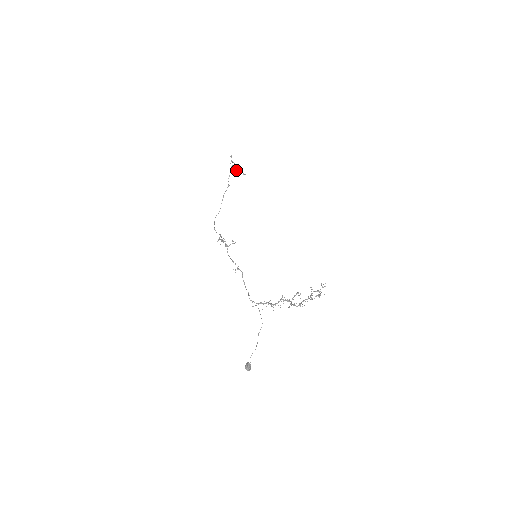
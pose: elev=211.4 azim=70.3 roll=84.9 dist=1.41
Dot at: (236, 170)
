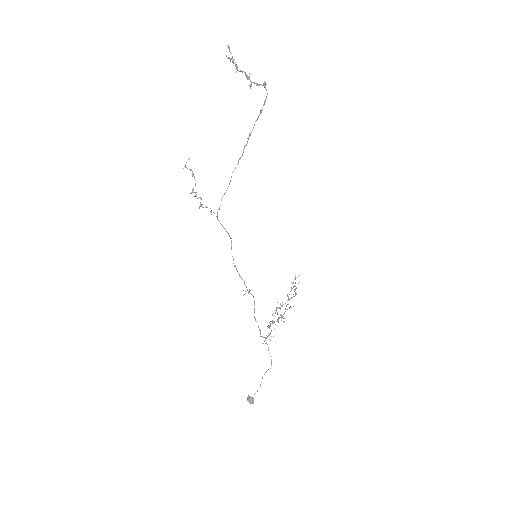
Dot at: (237, 67)
